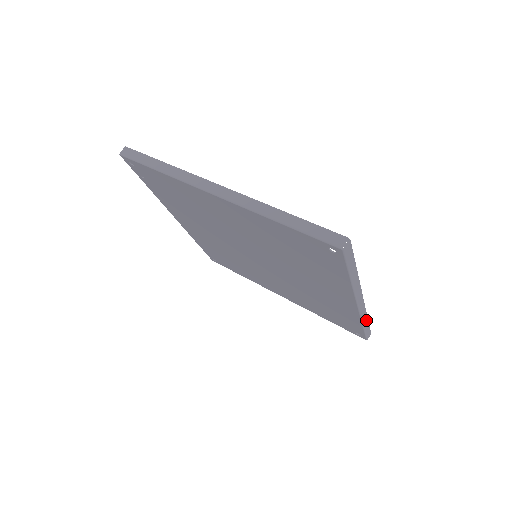
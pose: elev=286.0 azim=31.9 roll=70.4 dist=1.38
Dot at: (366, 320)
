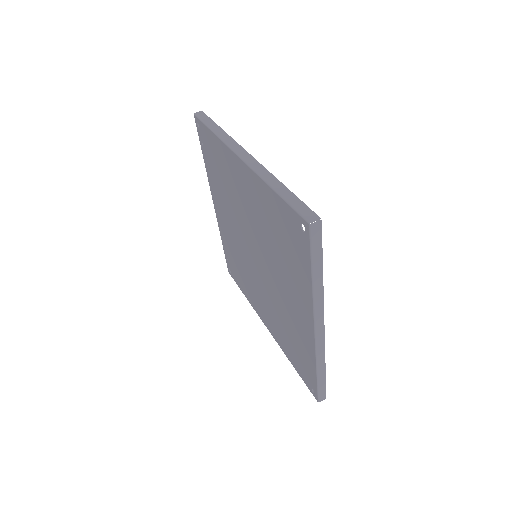
Dot at: (323, 368)
